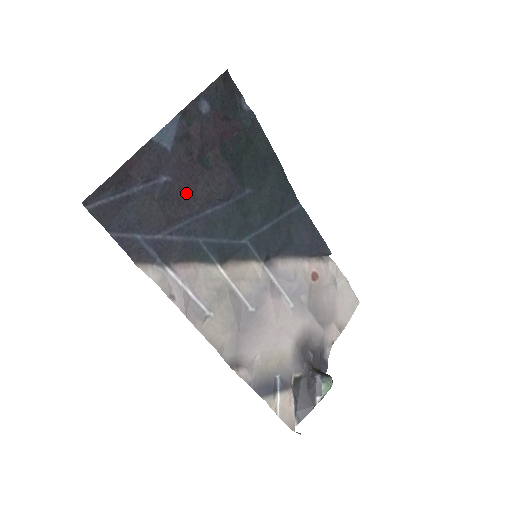
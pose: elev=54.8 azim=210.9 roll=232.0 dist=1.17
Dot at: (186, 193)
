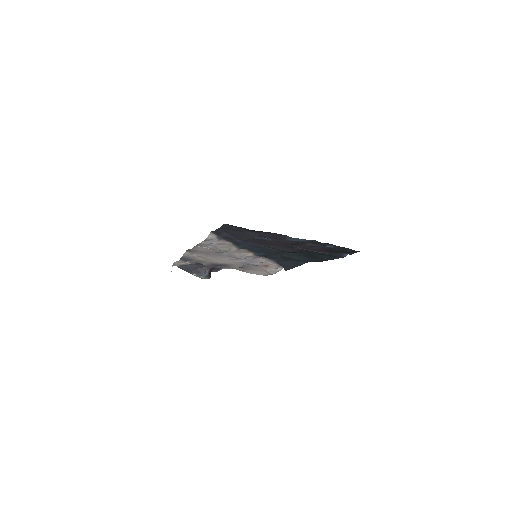
Dot at: (268, 243)
